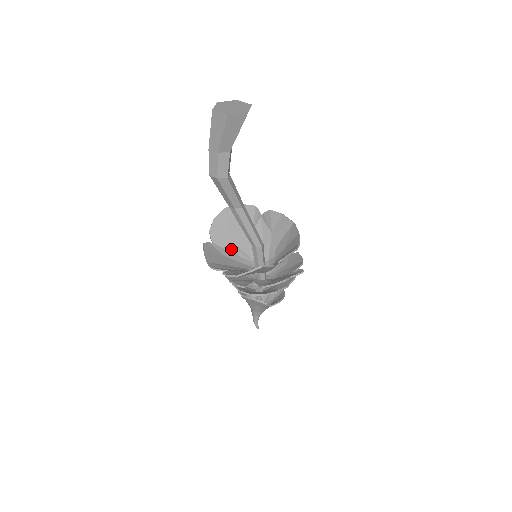
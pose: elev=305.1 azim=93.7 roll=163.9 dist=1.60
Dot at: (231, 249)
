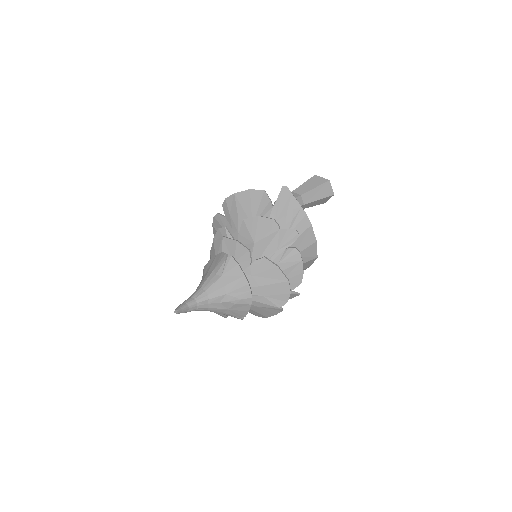
Dot at: occluded
